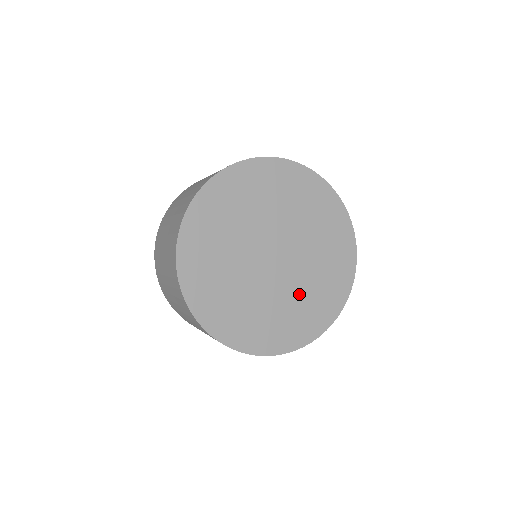
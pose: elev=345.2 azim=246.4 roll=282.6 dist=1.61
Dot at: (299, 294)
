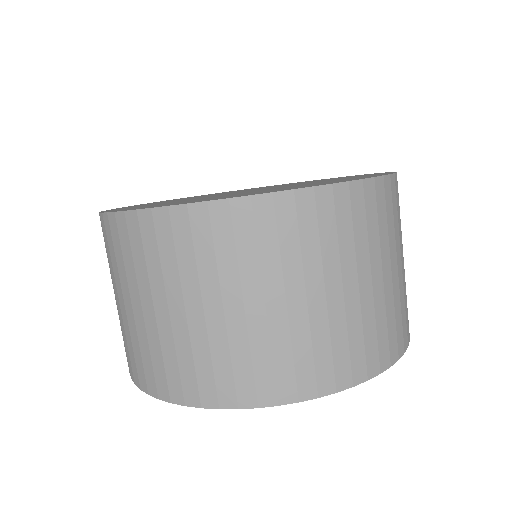
Dot at: occluded
